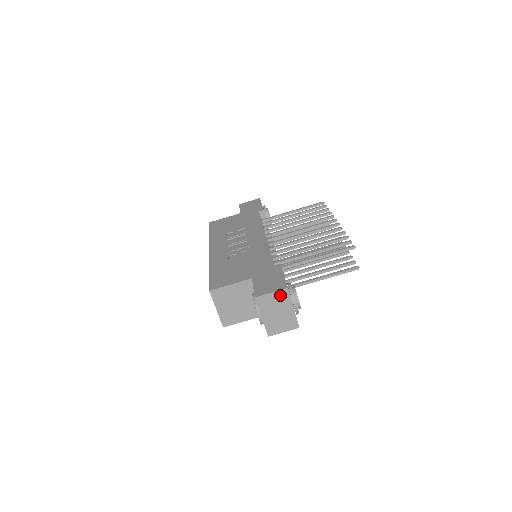
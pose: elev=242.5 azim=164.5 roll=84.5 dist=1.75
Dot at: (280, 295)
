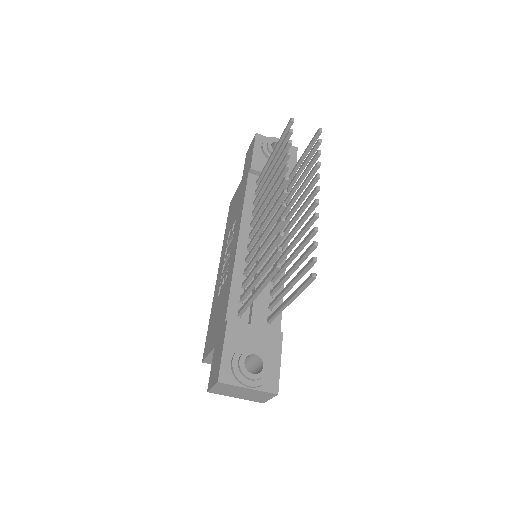
Dot at: (221, 386)
